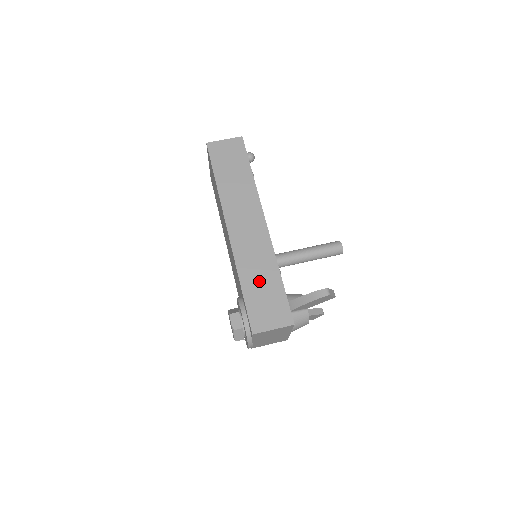
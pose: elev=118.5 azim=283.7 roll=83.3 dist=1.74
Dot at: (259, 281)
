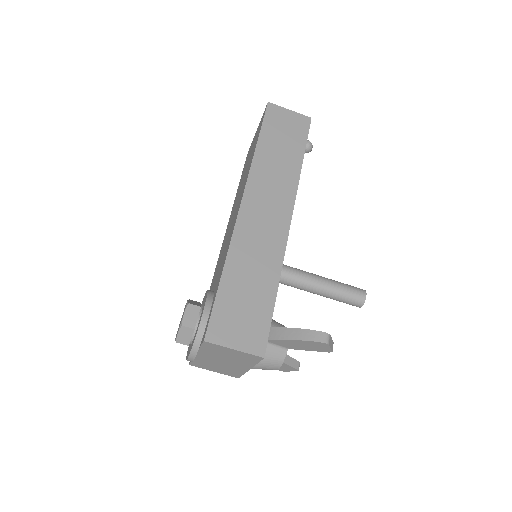
Dot at: (248, 280)
